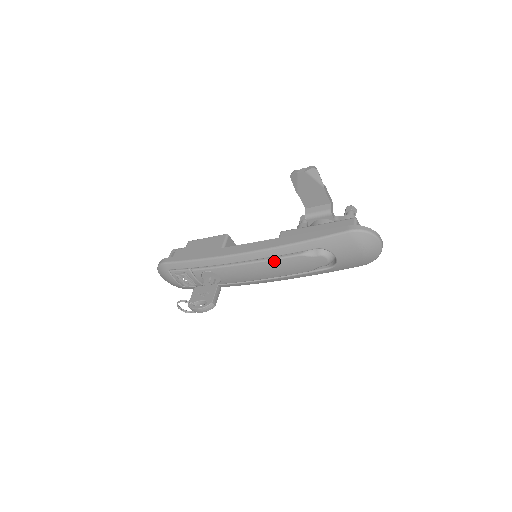
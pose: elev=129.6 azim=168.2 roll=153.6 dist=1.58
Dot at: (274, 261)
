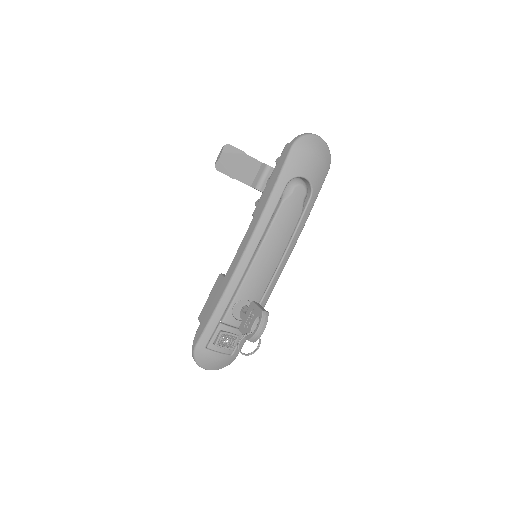
Dot at: (270, 231)
